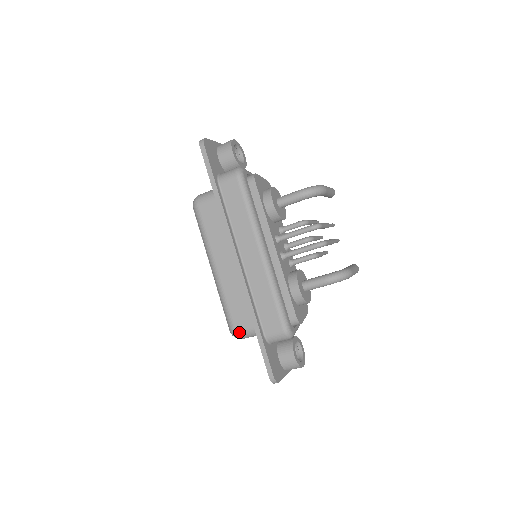
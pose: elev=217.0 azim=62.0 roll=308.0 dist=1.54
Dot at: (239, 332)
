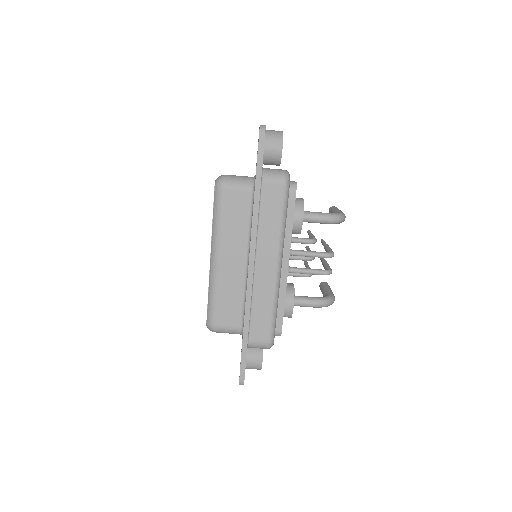
Dot at: (219, 328)
